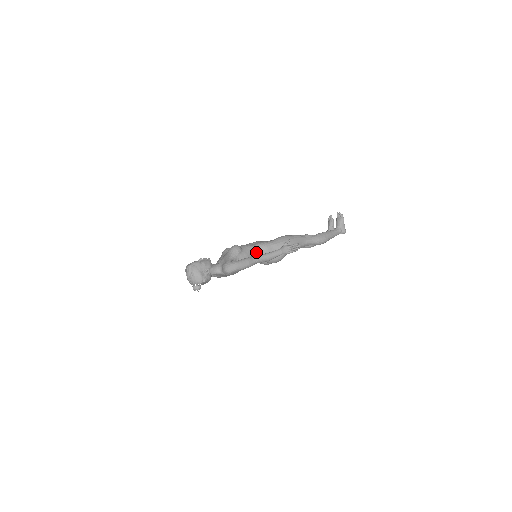
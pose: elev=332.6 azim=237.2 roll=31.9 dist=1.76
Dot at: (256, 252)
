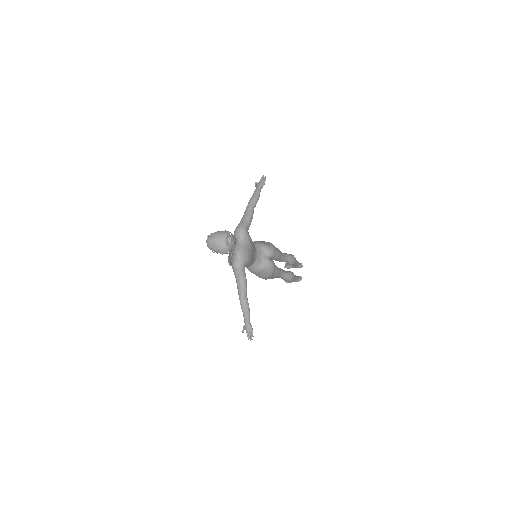
Dot at: occluded
